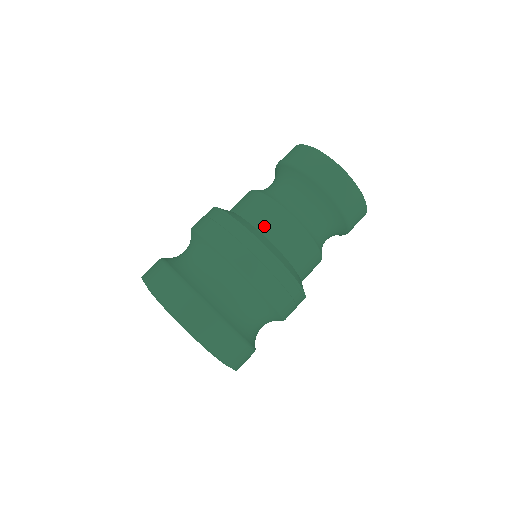
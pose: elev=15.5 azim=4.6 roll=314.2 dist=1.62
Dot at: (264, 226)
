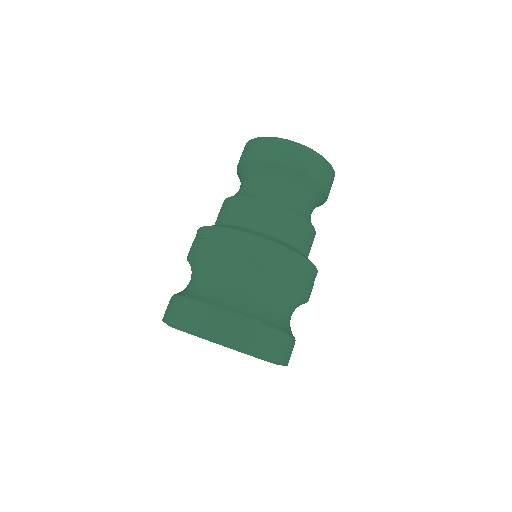
Dot at: (302, 245)
